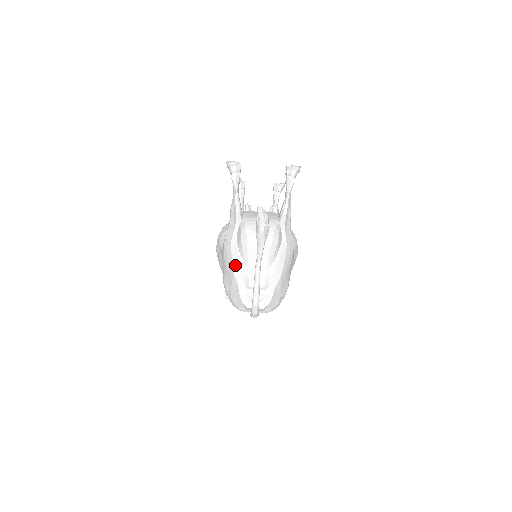
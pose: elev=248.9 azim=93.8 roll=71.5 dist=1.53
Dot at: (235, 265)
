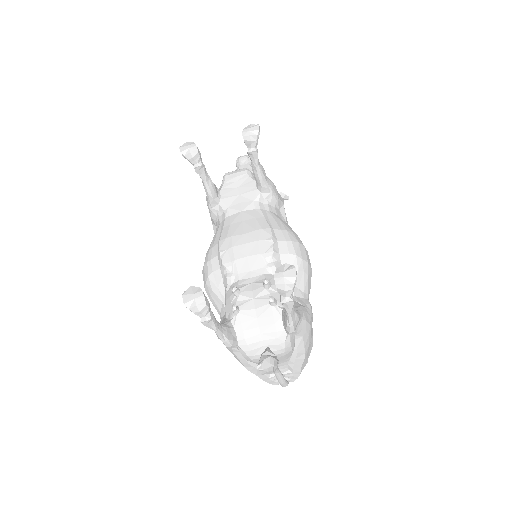
Dot at: (248, 367)
